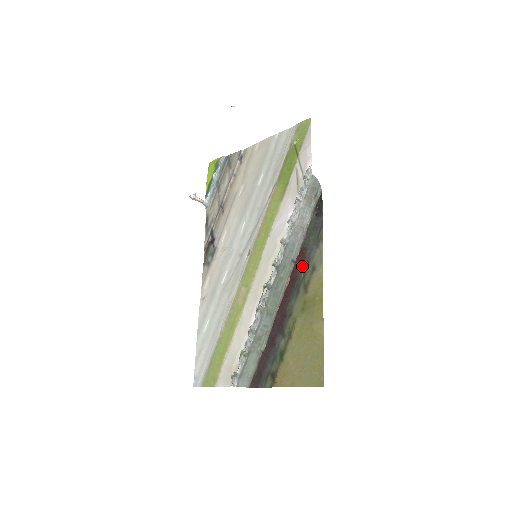
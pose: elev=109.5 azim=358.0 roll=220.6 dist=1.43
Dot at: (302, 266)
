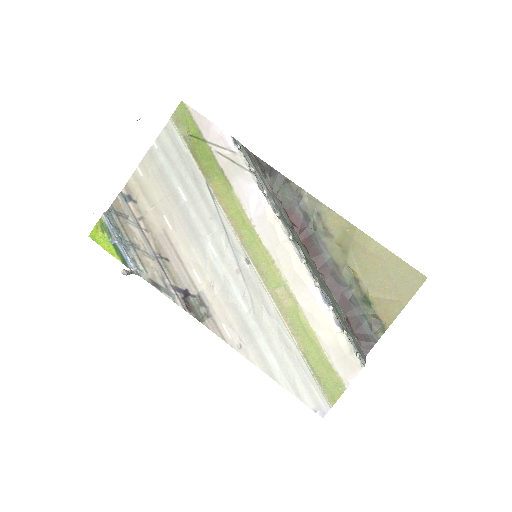
Dot at: (304, 223)
